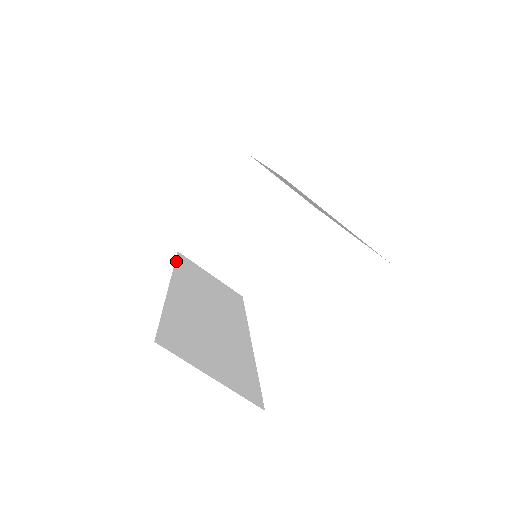
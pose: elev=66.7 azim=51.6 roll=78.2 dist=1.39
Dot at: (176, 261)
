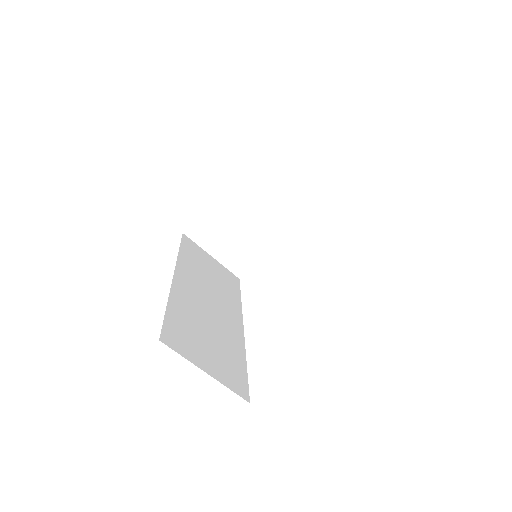
Dot at: (181, 245)
